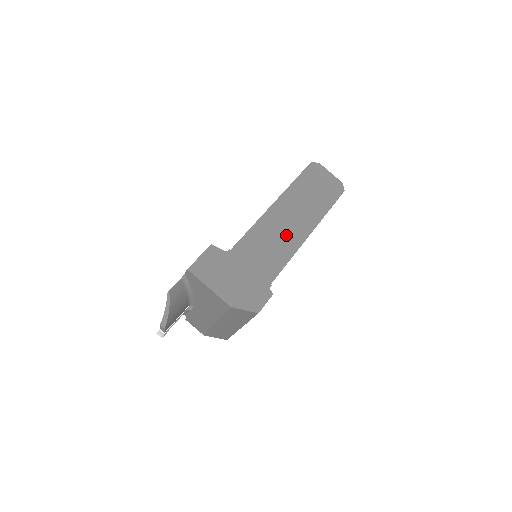
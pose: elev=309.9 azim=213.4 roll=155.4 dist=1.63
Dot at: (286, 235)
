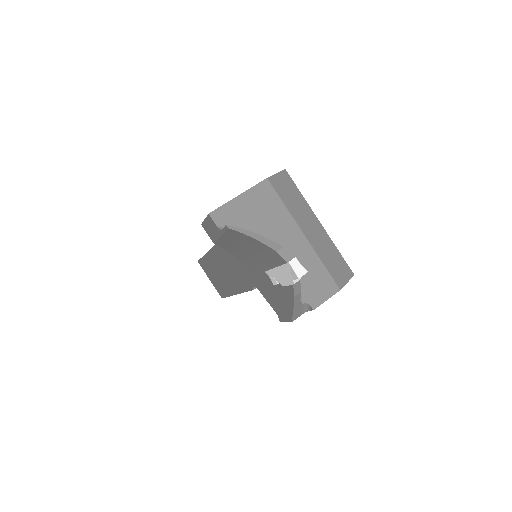
Dot at: occluded
